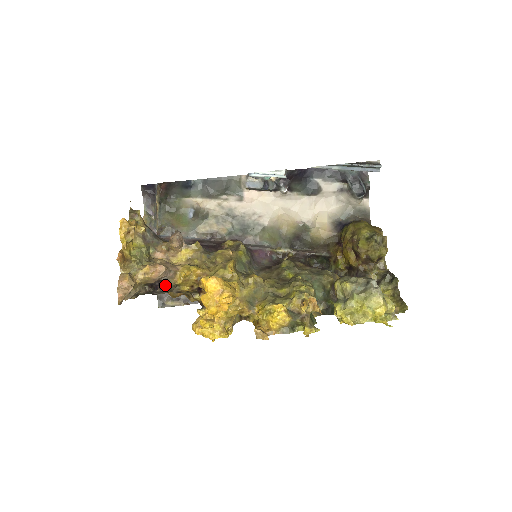
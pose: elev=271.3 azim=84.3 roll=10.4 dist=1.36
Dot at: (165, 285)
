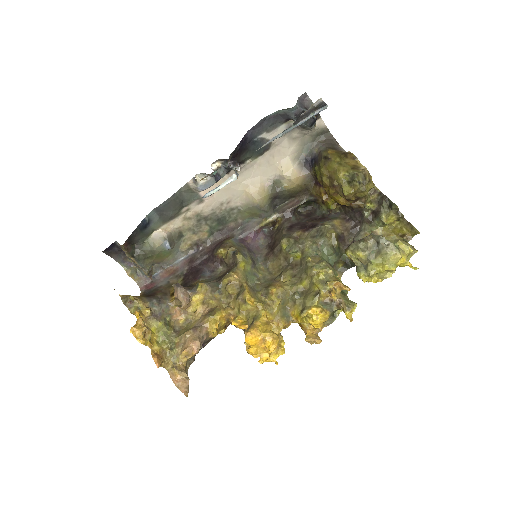
Dot at: (203, 342)
